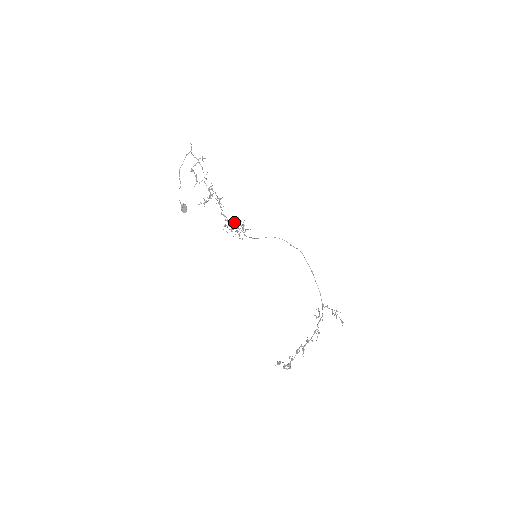
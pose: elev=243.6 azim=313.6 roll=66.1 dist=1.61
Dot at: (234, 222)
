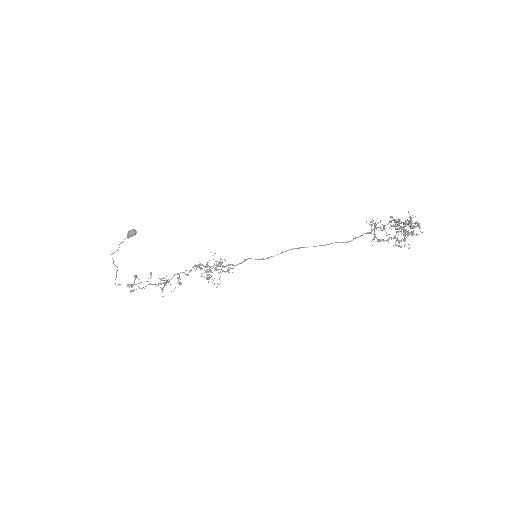
Dot at: occluded
